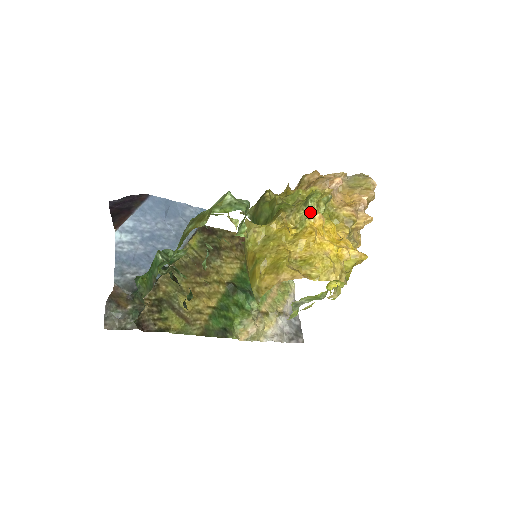
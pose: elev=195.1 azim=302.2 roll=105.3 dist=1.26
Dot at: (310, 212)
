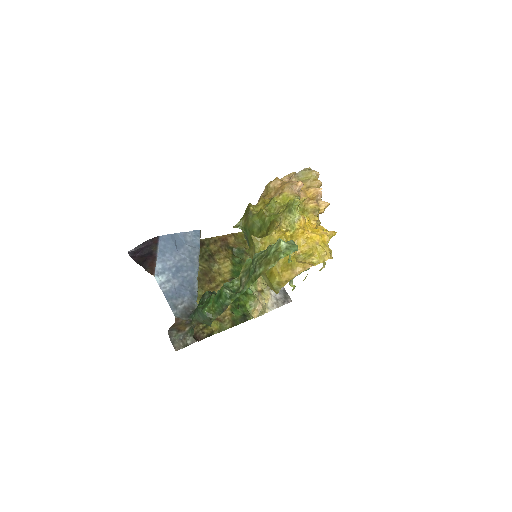
Dot at: (296, 217)
